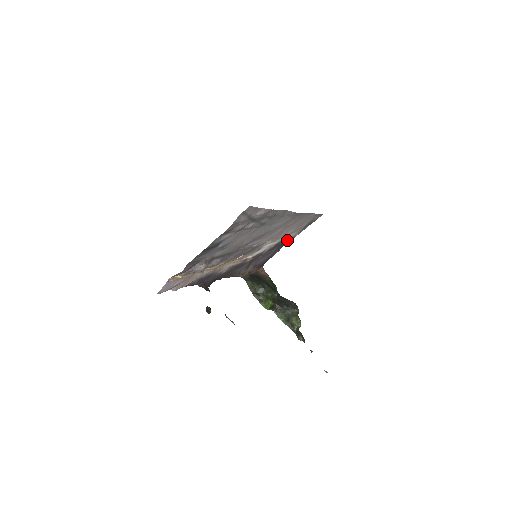
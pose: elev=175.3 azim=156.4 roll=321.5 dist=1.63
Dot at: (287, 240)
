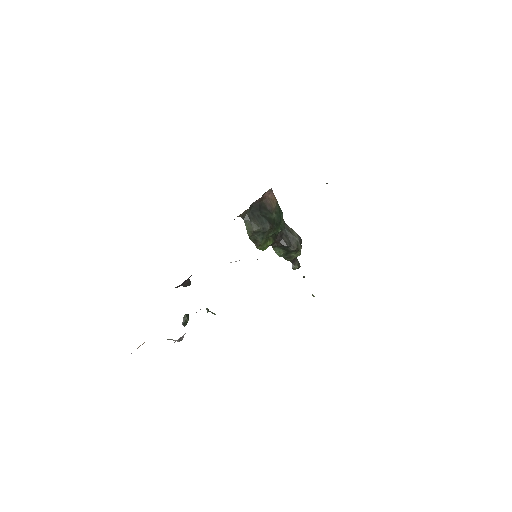
Dot at: occluded
